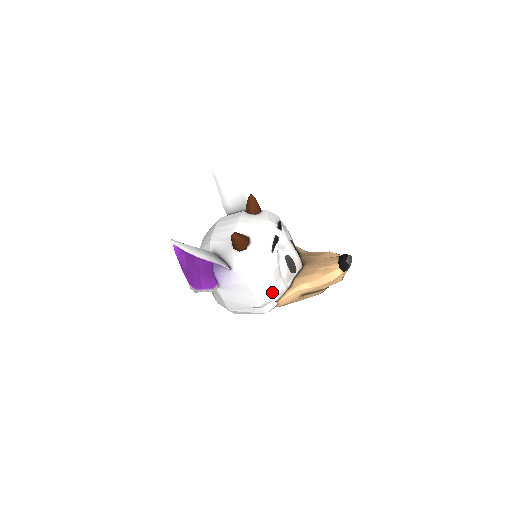
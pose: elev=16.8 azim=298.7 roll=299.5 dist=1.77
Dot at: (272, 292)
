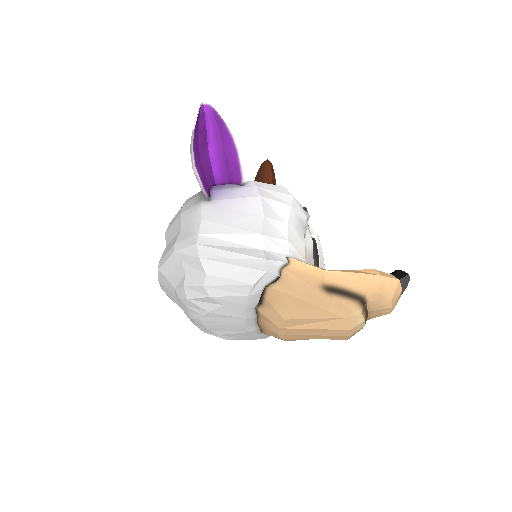
Dot at: (289, 237)
